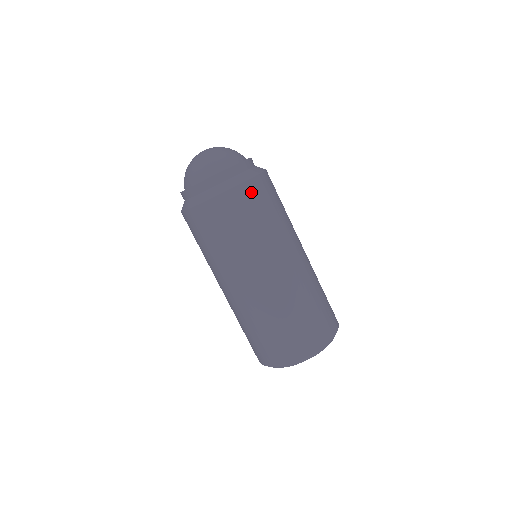
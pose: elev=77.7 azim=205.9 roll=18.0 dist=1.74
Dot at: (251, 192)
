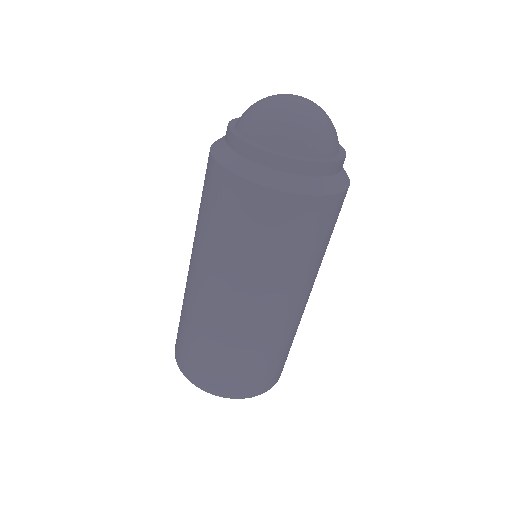
Dot at: (332, 209)
